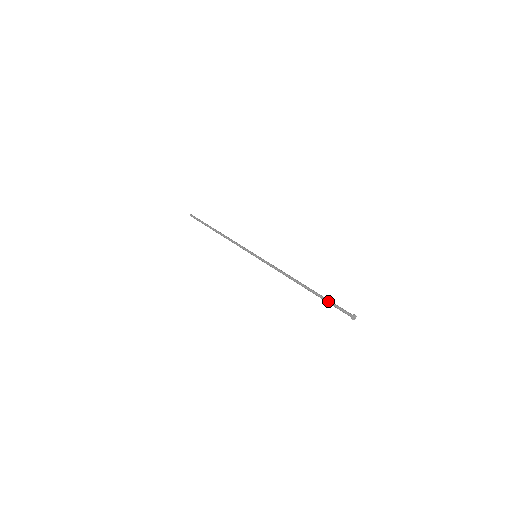
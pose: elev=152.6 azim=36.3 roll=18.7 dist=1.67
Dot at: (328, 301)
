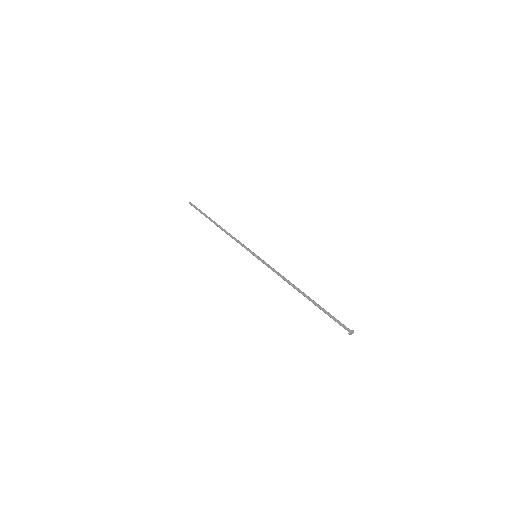
Dot at: (327, 312)
